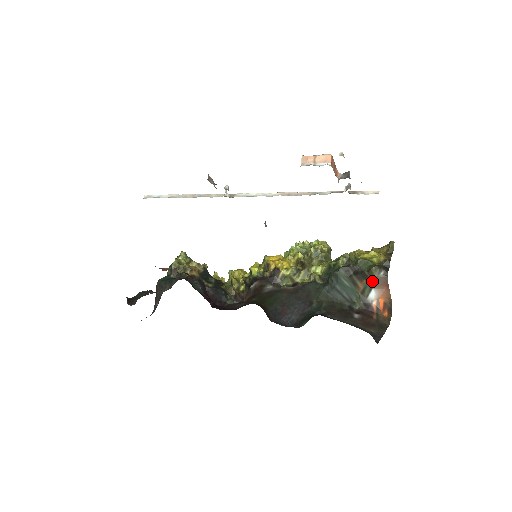
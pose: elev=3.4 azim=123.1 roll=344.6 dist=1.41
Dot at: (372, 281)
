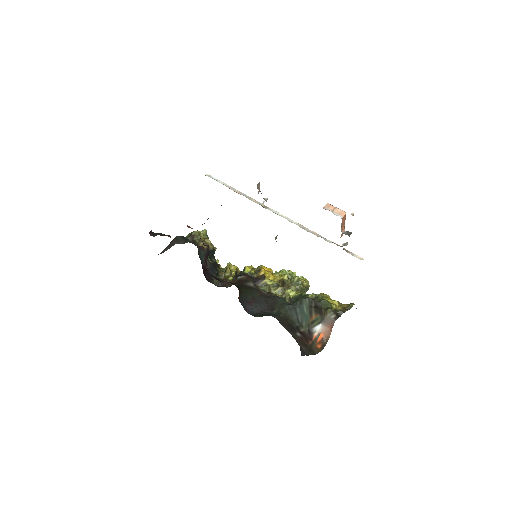
Dot at: (323, 318)
